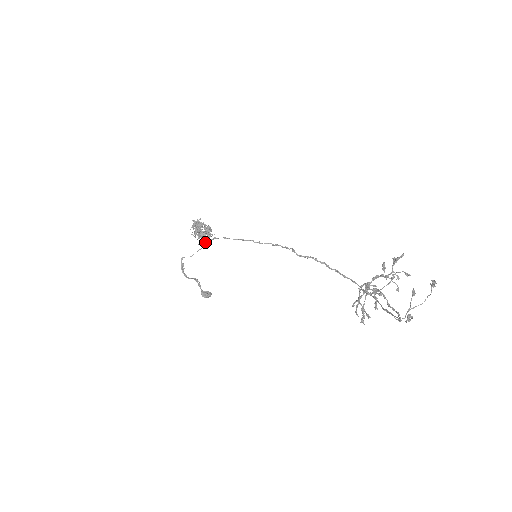
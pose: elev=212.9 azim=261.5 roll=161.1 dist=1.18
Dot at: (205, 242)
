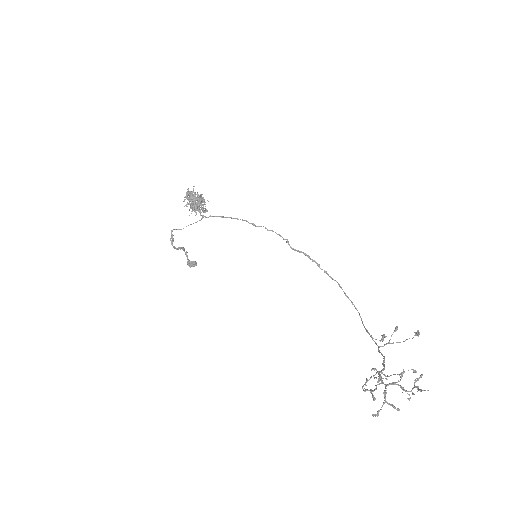
Dot at: occluded
